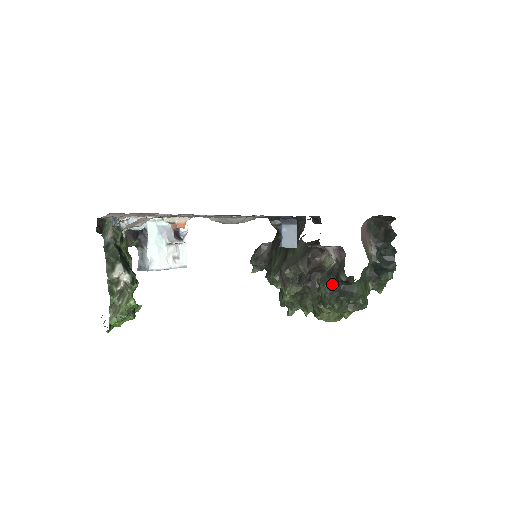
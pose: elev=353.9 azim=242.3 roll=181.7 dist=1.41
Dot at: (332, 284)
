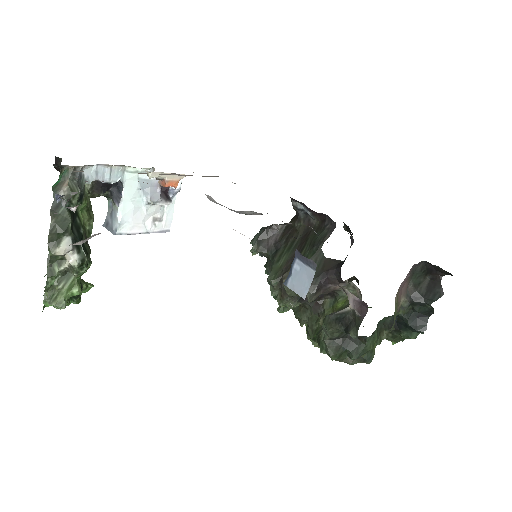
Dot at: (337, 331)
